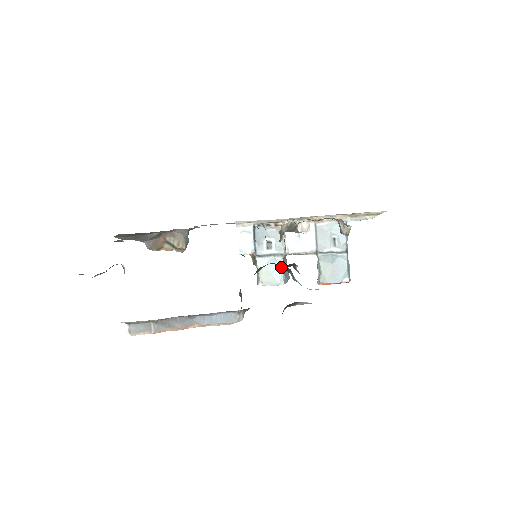
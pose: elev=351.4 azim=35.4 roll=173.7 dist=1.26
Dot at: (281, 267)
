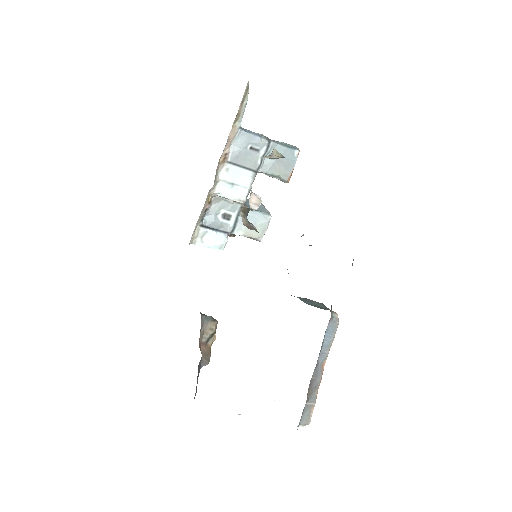
Dot at: (253, 213)
